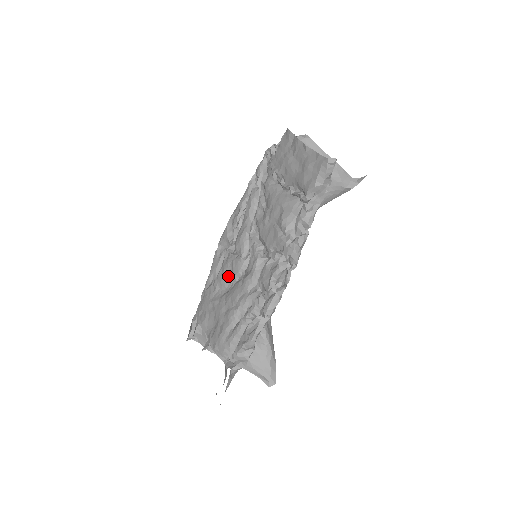
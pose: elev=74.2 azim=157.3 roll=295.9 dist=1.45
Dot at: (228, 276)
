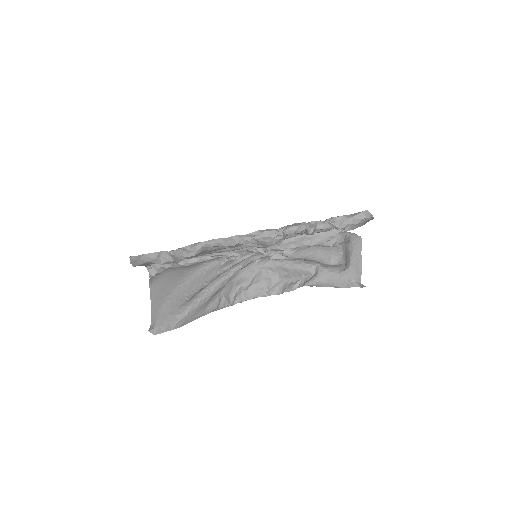
Dot at: occluded
